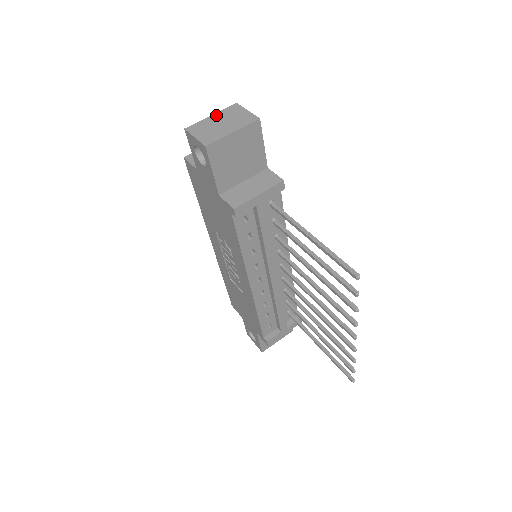
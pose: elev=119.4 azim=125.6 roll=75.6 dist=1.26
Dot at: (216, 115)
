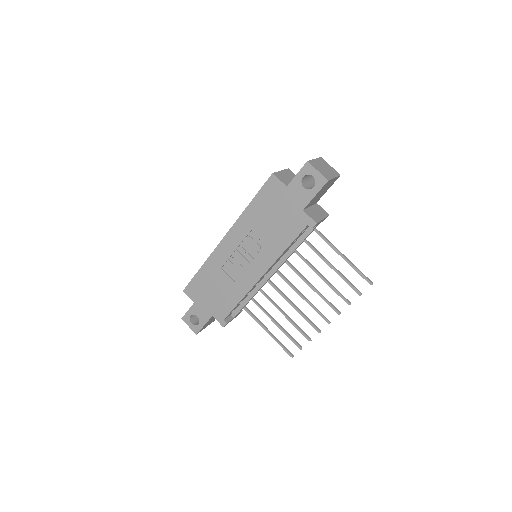
Dot at: (317, 160)
